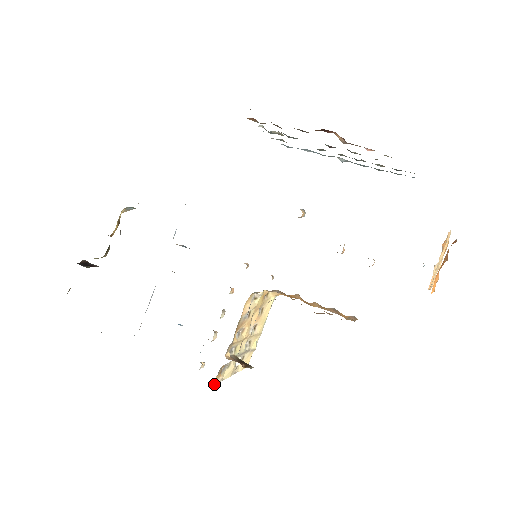
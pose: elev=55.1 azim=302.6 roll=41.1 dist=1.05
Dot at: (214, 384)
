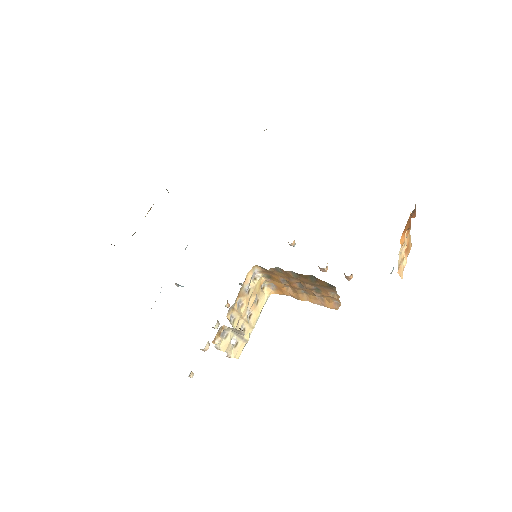
Dot at: (213, 341)
